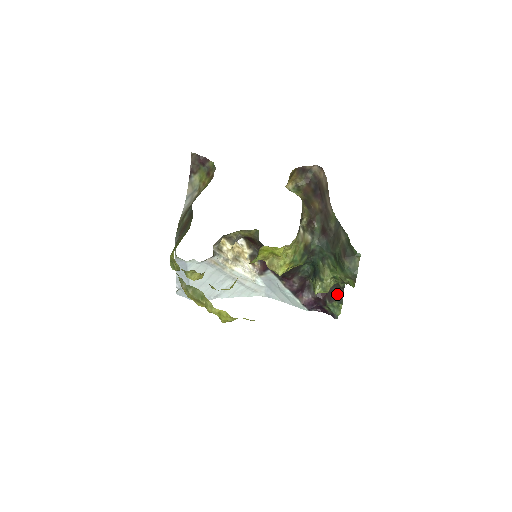
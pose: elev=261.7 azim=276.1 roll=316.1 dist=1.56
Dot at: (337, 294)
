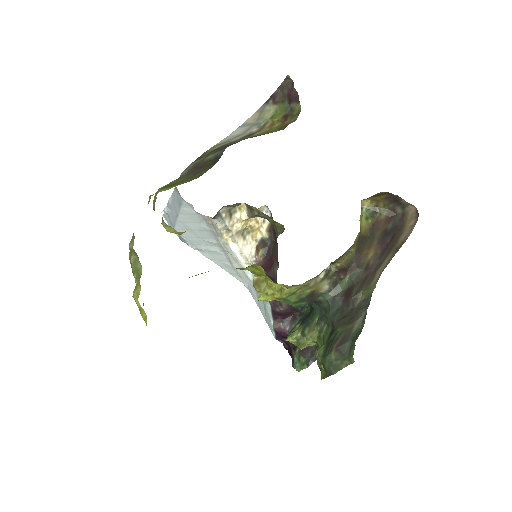
Dot at: (312, 353)
